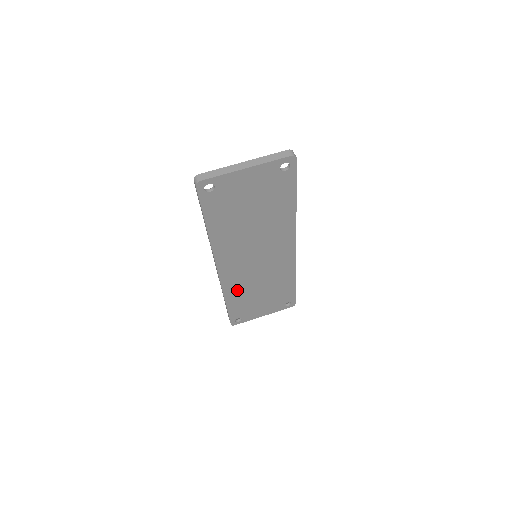
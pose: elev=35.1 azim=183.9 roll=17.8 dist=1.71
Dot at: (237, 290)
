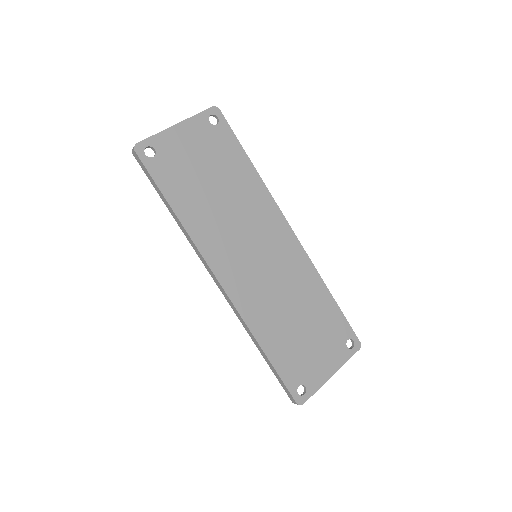
Dot at: (264, 320)
